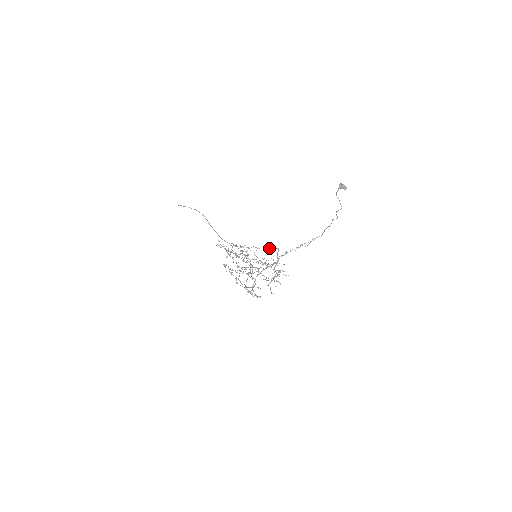
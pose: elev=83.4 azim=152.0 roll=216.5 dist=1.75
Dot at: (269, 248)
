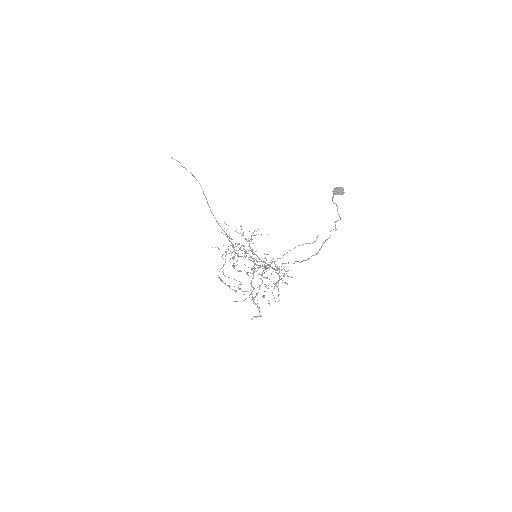
Dot at: (260, 266)
